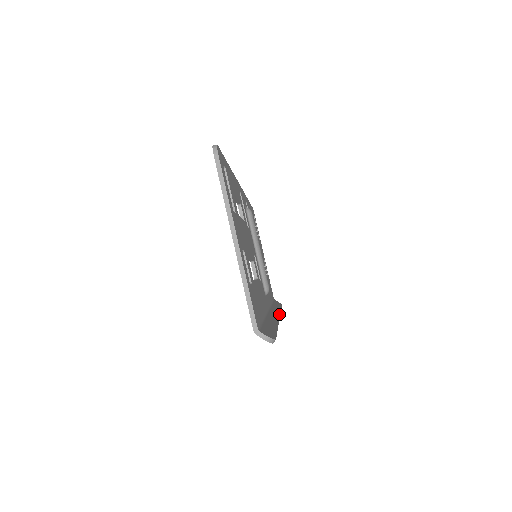
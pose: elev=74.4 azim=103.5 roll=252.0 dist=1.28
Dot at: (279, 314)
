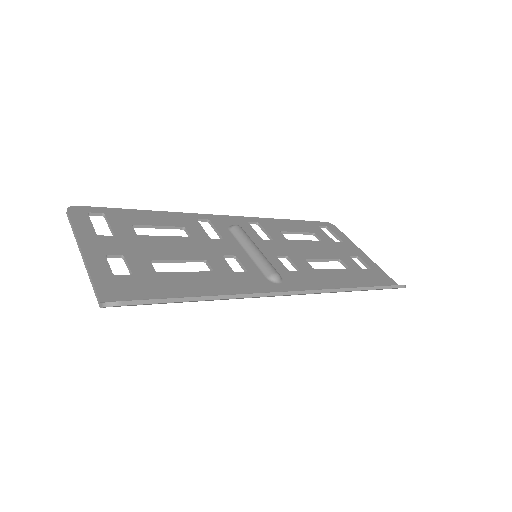
Dot at: (305, 290)
